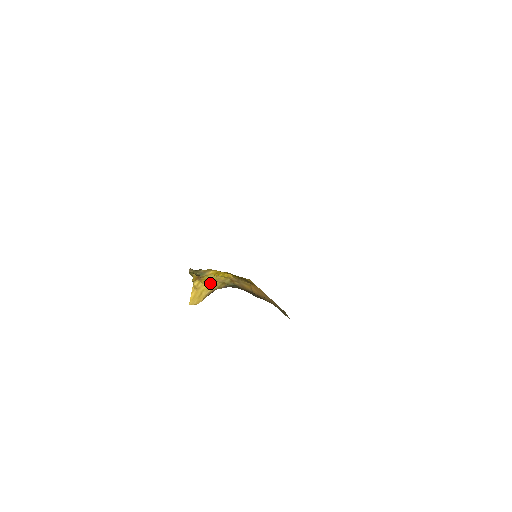
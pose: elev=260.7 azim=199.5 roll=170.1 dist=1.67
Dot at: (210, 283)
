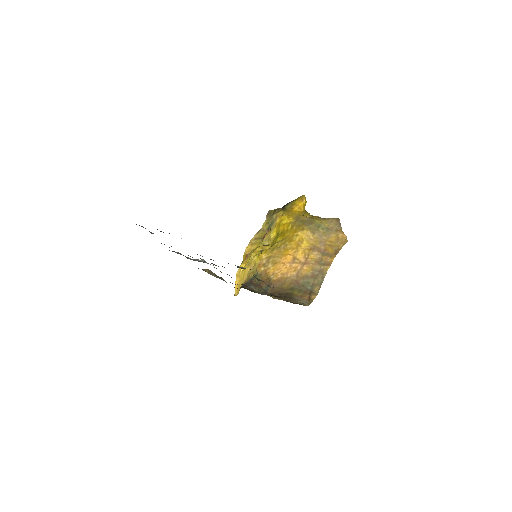
Dot at: (244, 272)
